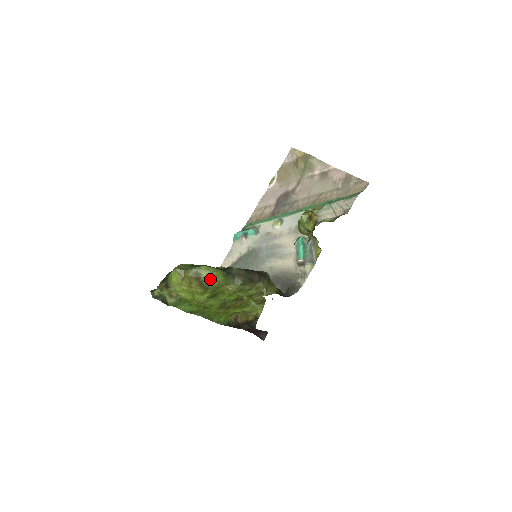
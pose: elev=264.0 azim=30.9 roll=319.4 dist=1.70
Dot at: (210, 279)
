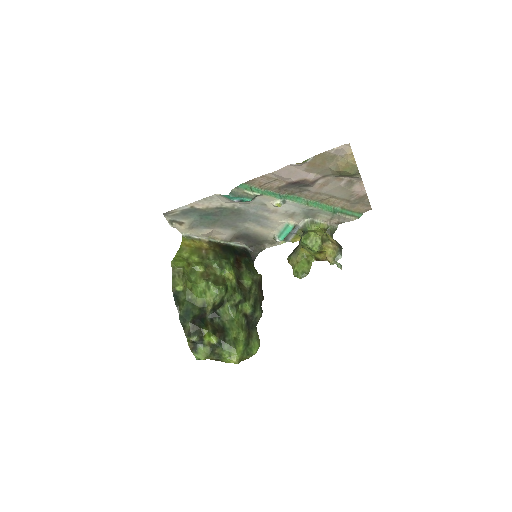
Dot at: occluded
